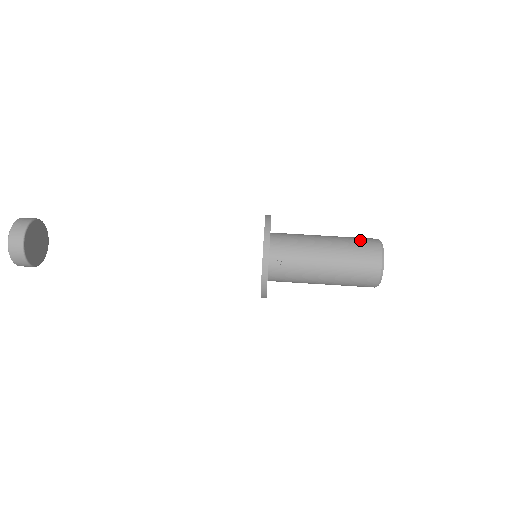
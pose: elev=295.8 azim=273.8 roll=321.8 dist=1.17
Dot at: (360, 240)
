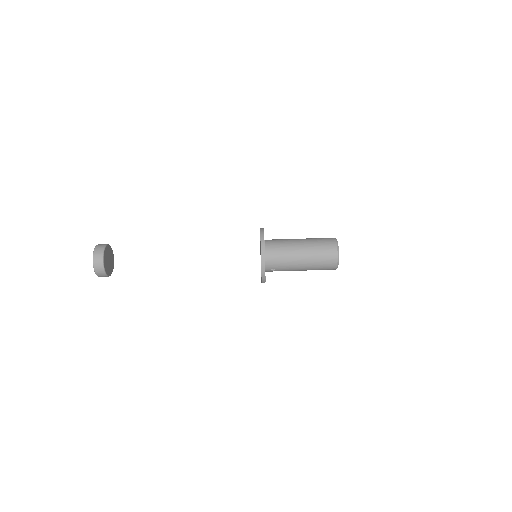
Dot at: (324, 252)
